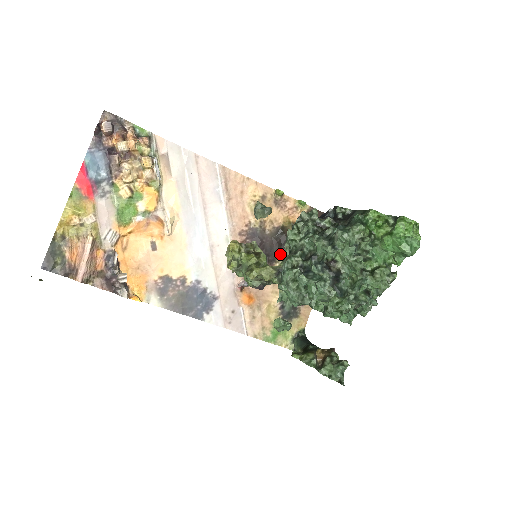
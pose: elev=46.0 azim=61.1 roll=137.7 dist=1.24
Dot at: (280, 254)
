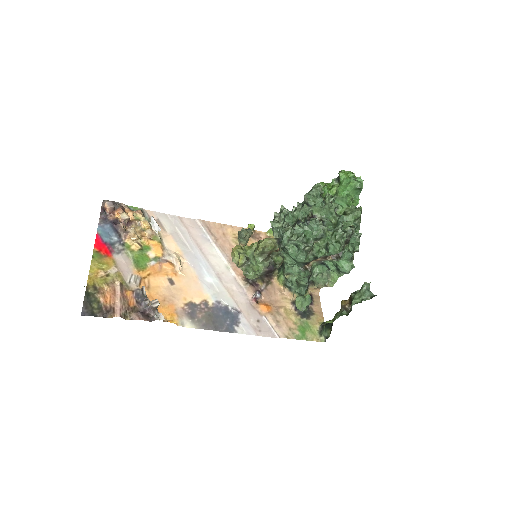
Dot at: occluded
